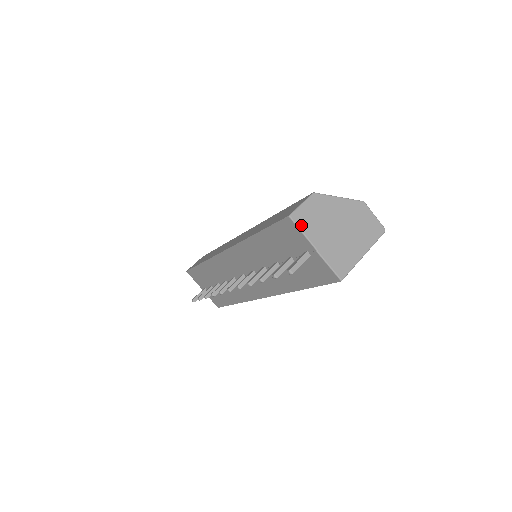
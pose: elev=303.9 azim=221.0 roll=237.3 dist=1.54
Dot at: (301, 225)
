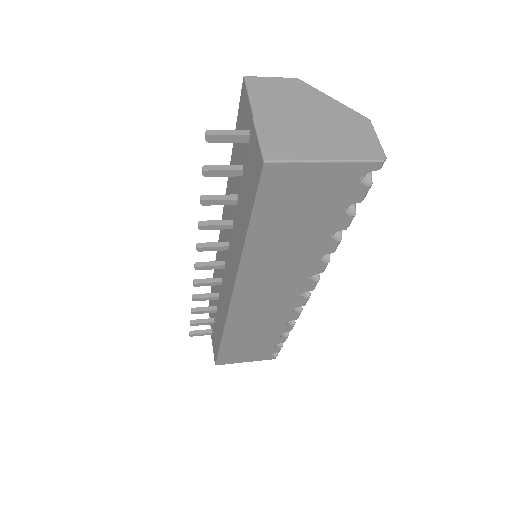
Dot at: (253, 89)
